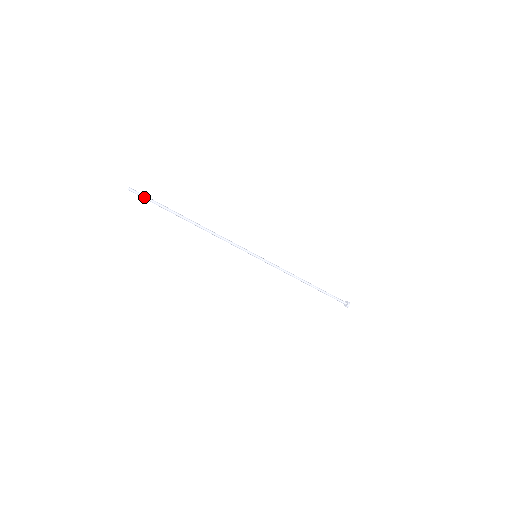
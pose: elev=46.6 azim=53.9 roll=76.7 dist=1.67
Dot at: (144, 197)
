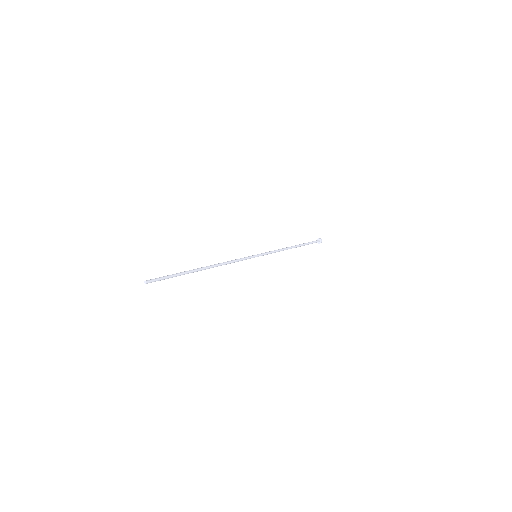
Dot at: occluded
